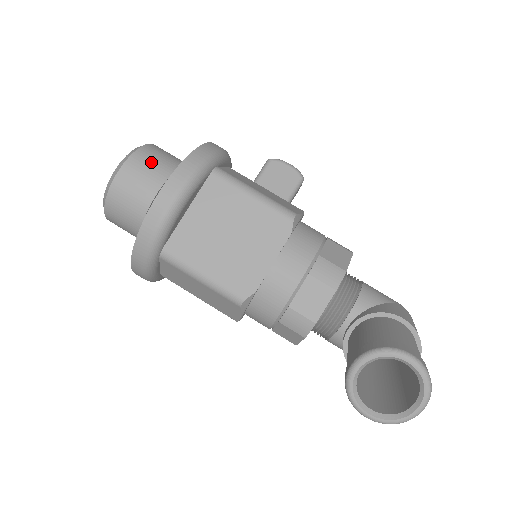
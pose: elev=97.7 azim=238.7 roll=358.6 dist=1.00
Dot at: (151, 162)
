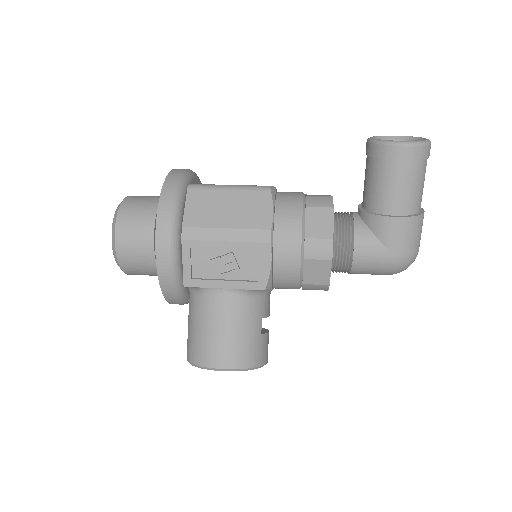
Dot at: occluded
